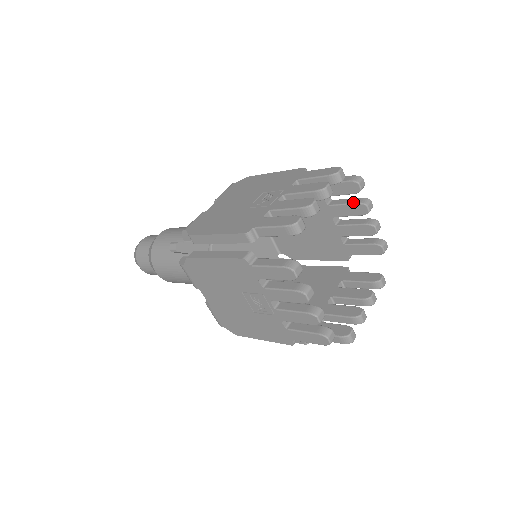
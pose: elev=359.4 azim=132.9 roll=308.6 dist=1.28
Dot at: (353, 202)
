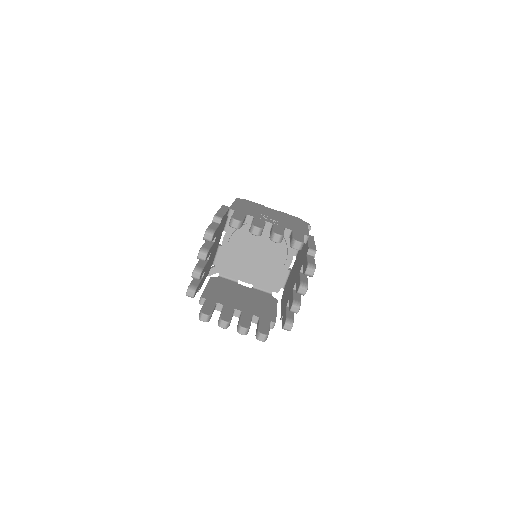
Dot at: (249, 229)
